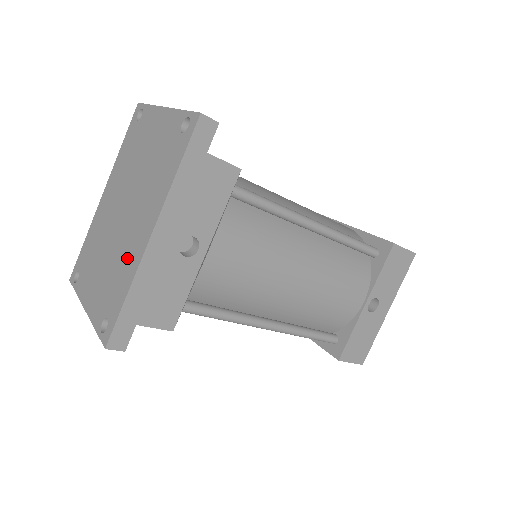
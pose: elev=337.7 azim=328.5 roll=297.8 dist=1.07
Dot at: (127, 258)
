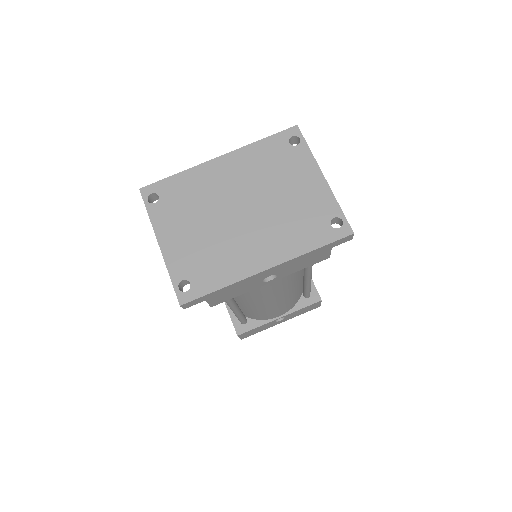
Dot at: (233, 258)
